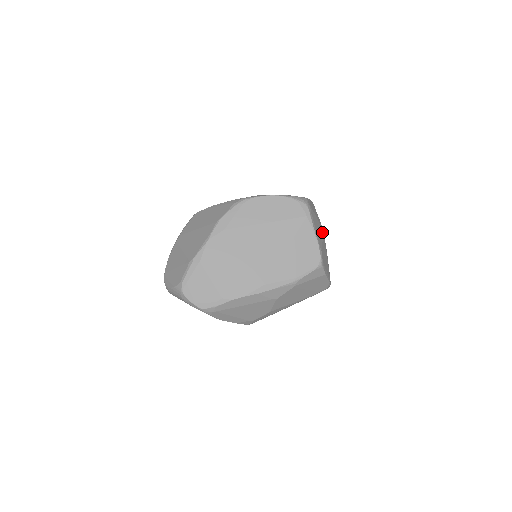
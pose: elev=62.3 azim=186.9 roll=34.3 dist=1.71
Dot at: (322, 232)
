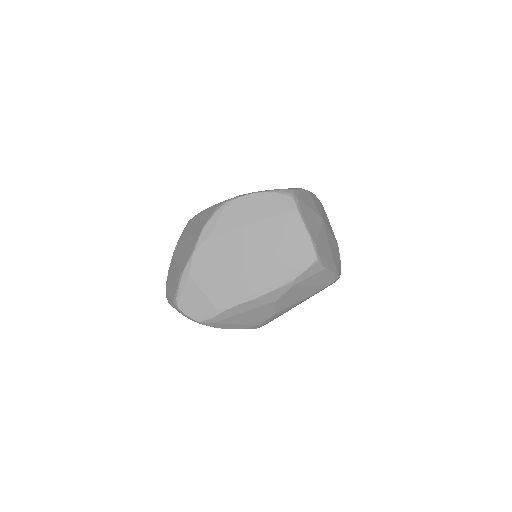
Dot at: (319, 222)
